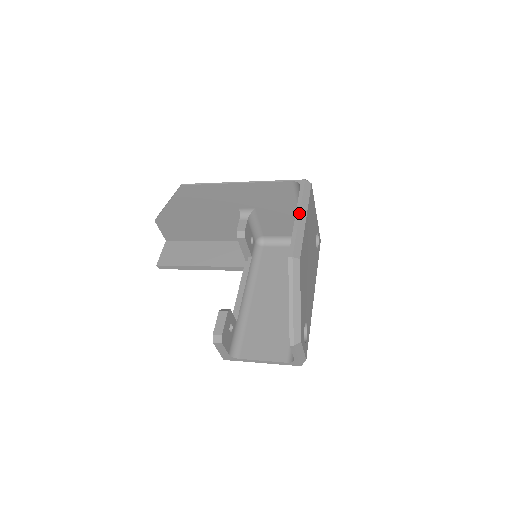
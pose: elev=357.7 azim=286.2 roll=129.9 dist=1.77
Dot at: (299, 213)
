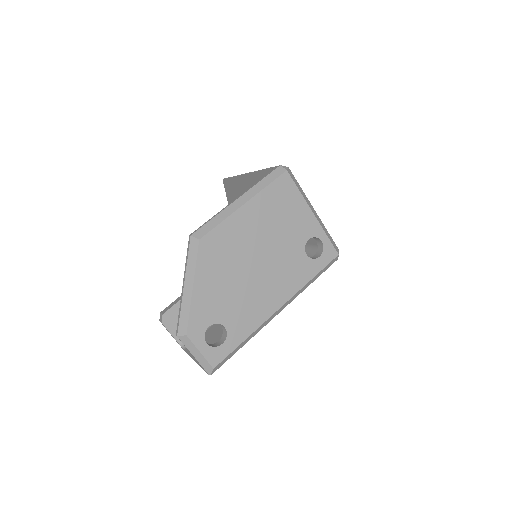
Dot at: (239, 196)
